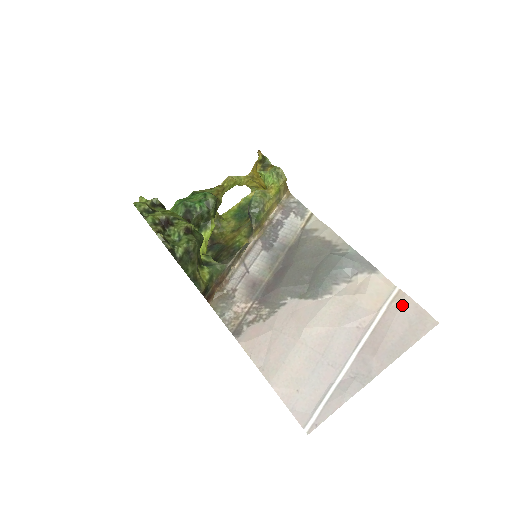
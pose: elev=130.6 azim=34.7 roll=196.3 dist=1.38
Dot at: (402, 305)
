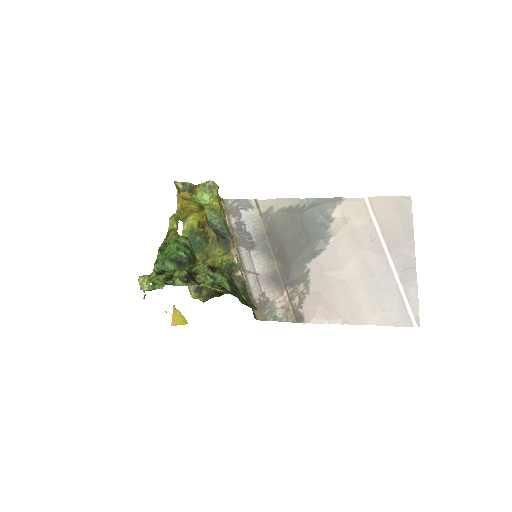
Dot at: (381, 205)
